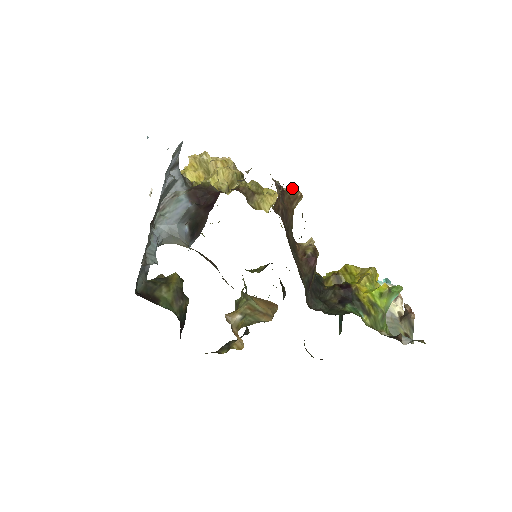
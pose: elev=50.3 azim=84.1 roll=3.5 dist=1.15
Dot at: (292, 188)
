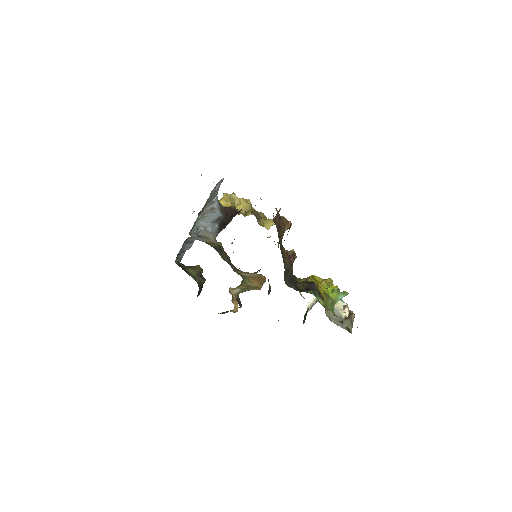
Dot at: occluded
